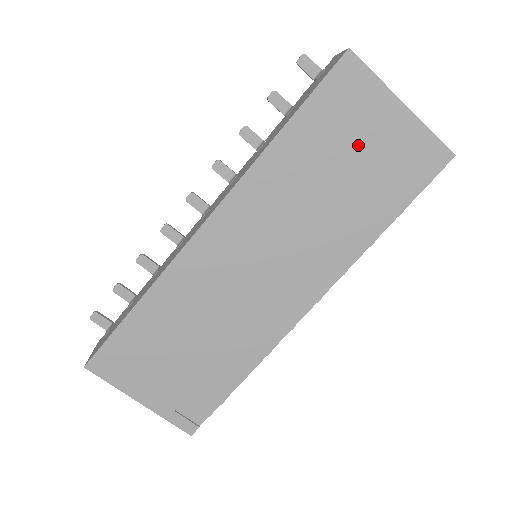
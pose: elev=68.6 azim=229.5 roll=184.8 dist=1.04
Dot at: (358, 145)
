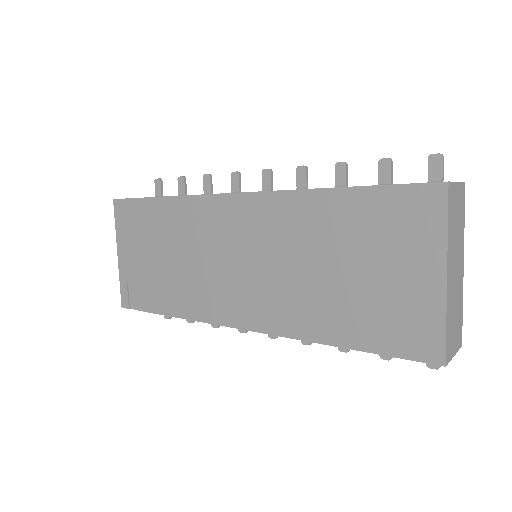
Dot at: (379, 263)
